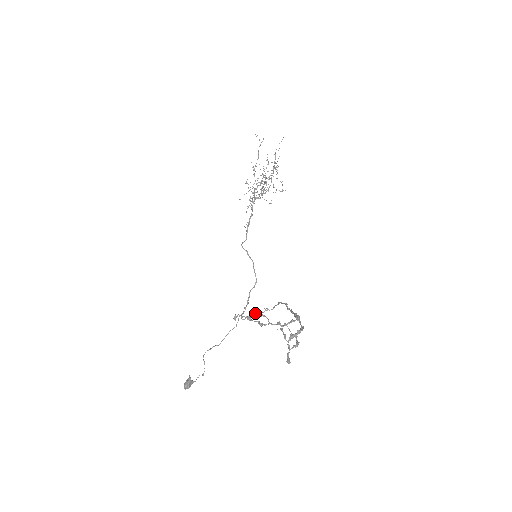
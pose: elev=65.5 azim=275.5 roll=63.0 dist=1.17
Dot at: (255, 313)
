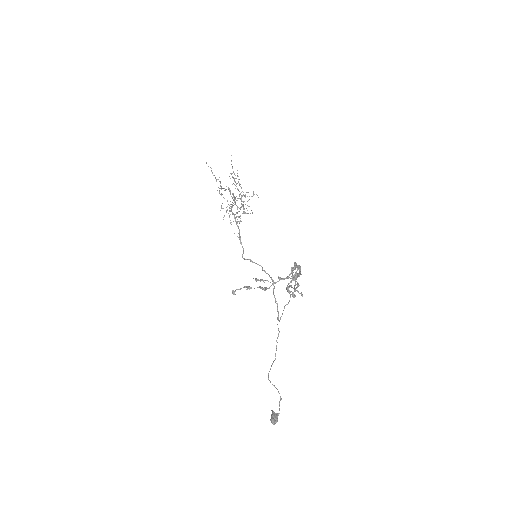
Dot at: (284, 306)
